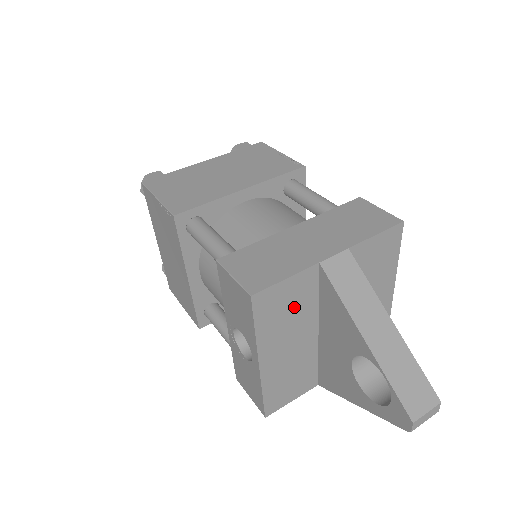
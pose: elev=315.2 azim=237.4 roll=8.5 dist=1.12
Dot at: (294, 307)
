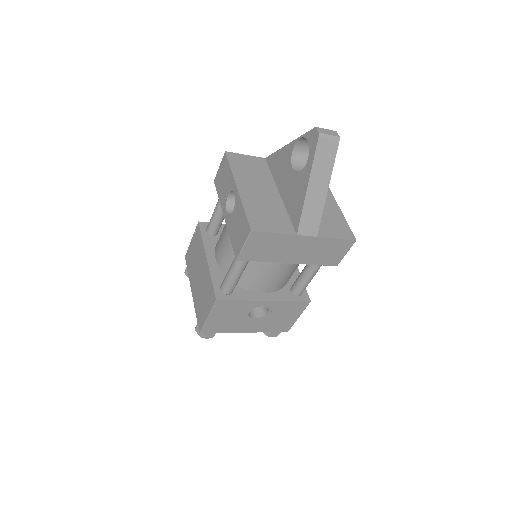
Dot at: (255, 170)
